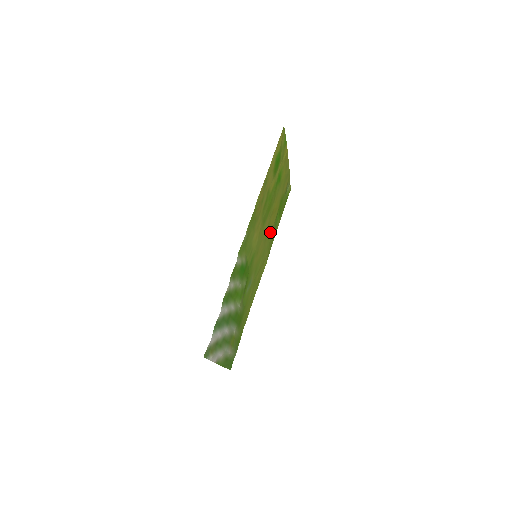
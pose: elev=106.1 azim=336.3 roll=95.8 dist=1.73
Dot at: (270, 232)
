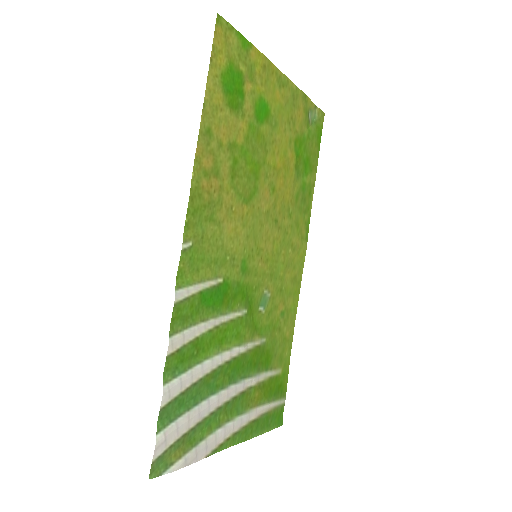
Dot at: (288, 202)
